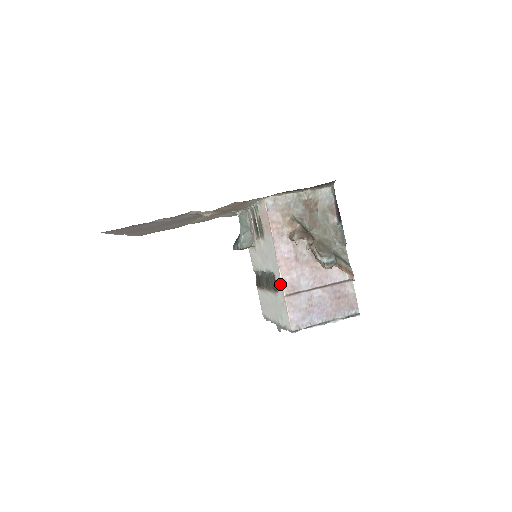
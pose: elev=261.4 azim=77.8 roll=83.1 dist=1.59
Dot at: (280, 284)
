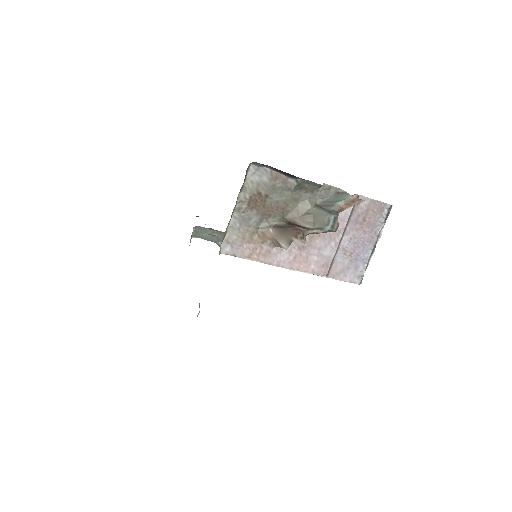
Dot at: occluded
